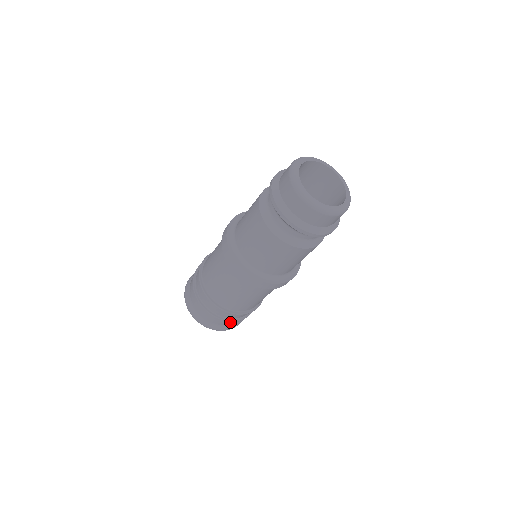
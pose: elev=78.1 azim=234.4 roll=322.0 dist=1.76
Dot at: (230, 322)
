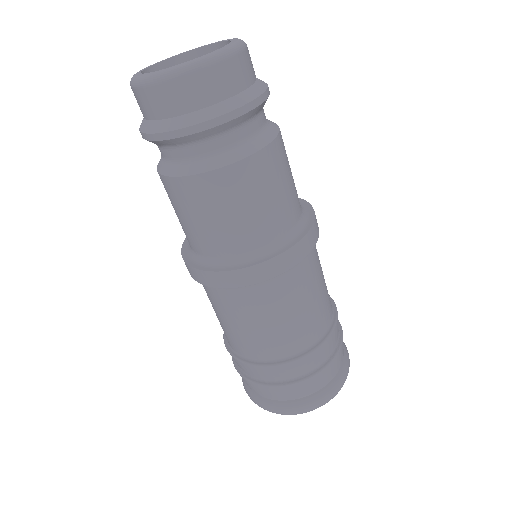
Dot at: (320, 376)
